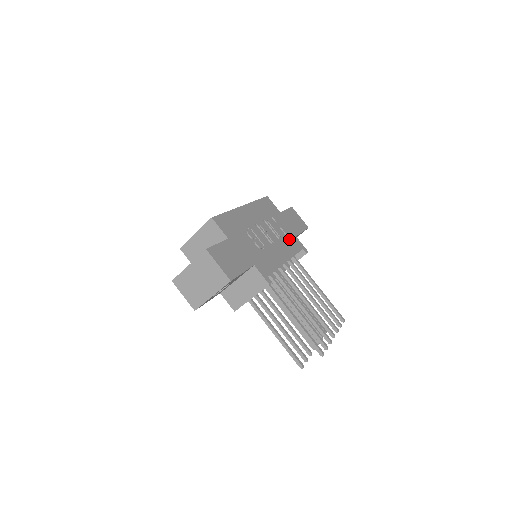
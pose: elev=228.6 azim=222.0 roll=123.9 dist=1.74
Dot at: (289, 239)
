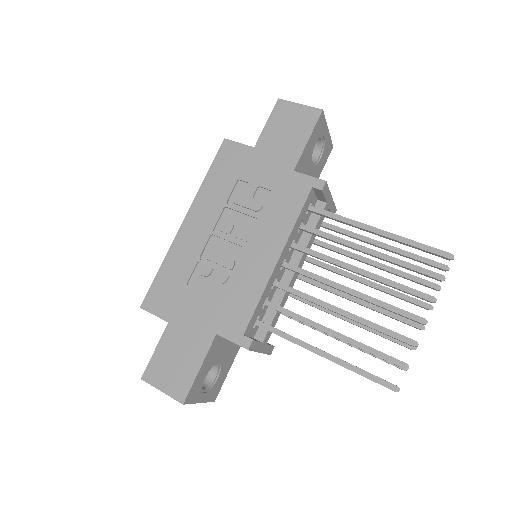
Dot at: (278, 196)
